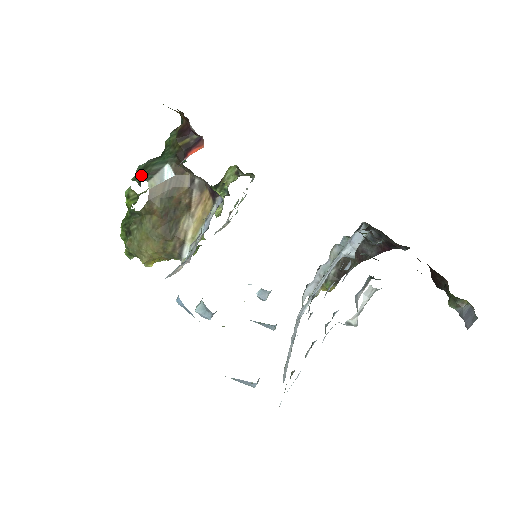
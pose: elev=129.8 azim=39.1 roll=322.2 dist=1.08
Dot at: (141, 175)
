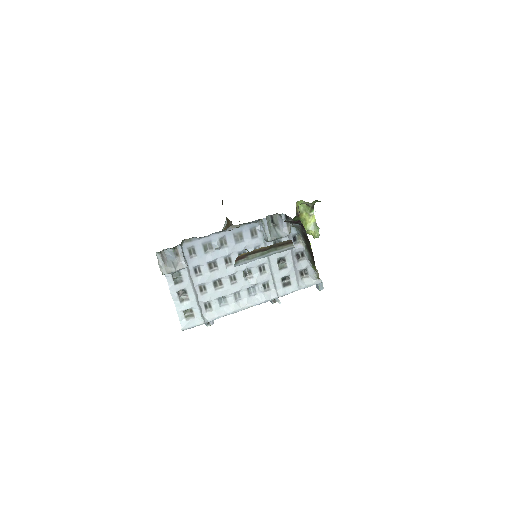
Dot at: occluded
